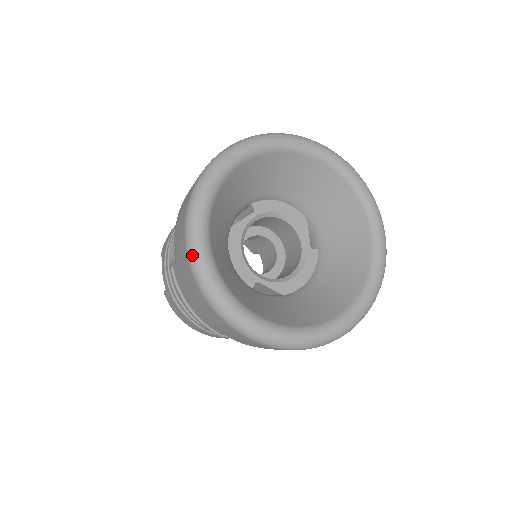
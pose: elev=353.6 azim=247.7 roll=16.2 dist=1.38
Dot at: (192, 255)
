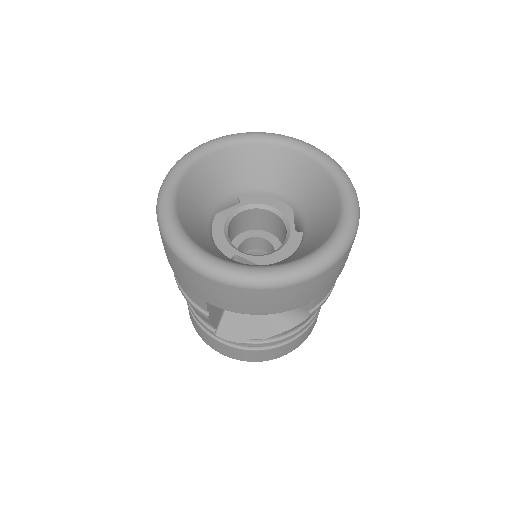
Dot at: (158, 208)
